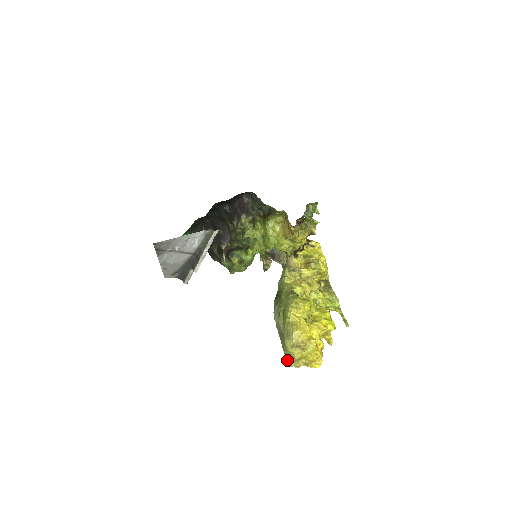
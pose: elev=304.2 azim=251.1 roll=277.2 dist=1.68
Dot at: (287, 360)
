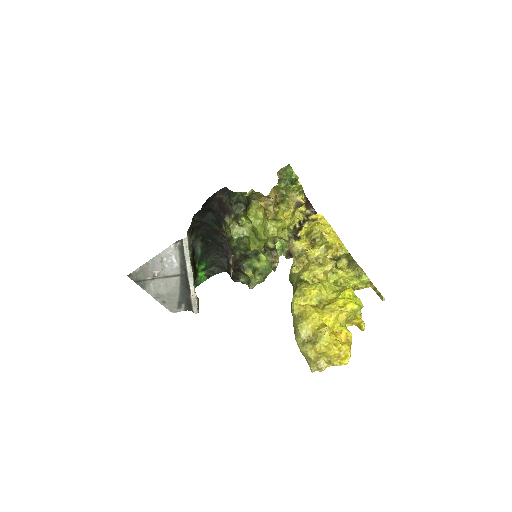
Dot at: occluded
